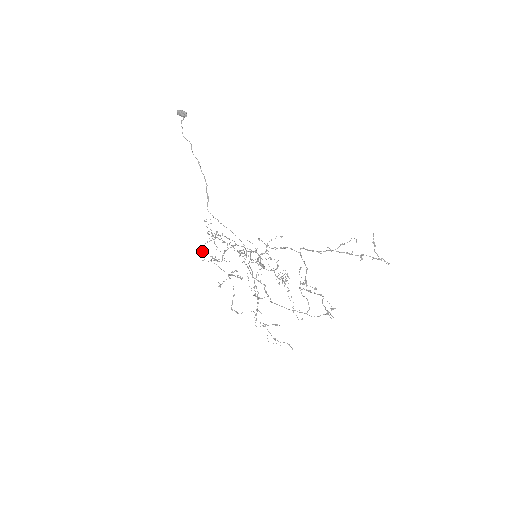
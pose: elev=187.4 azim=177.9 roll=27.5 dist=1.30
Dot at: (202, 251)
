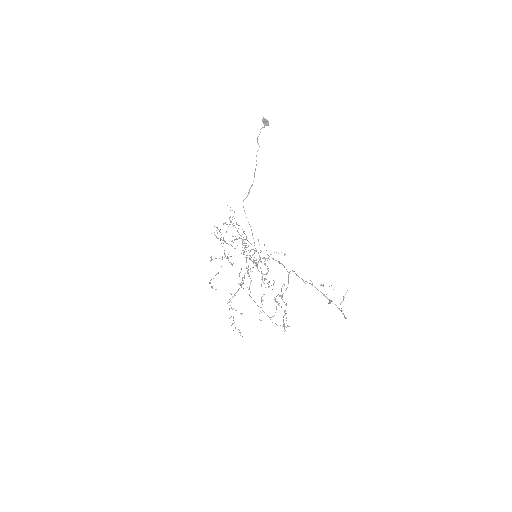
Dot at: occluded
